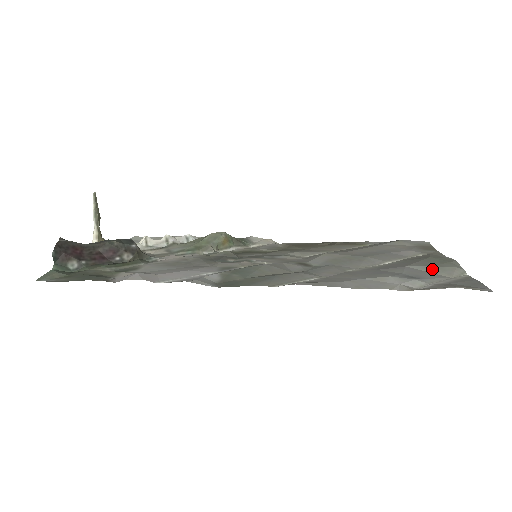
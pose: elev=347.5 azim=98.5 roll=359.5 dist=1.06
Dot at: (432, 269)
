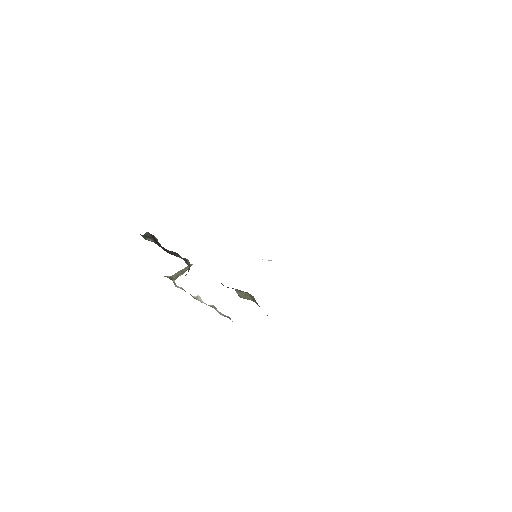
Dot at: occluded
